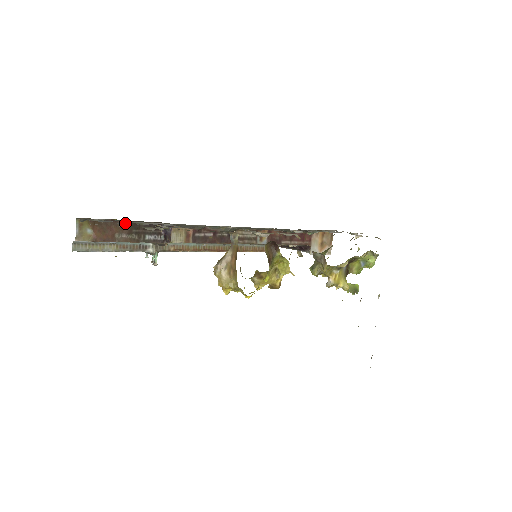
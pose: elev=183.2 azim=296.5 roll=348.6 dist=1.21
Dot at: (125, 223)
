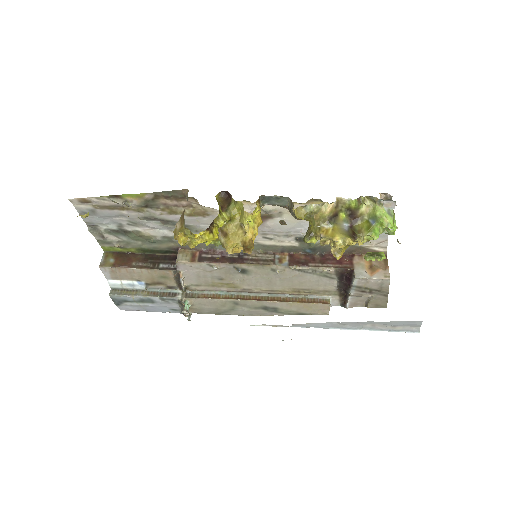
Dot at: (143, 256)
